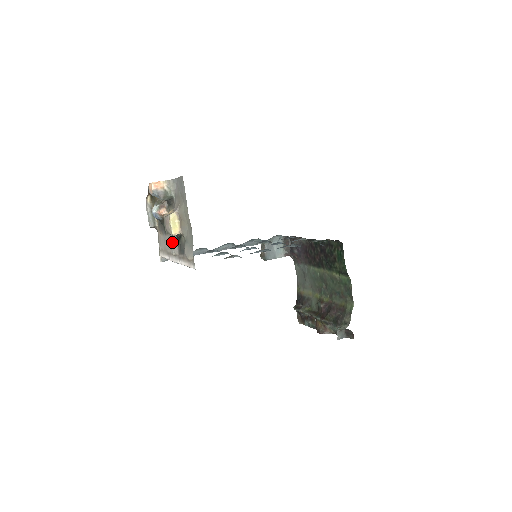
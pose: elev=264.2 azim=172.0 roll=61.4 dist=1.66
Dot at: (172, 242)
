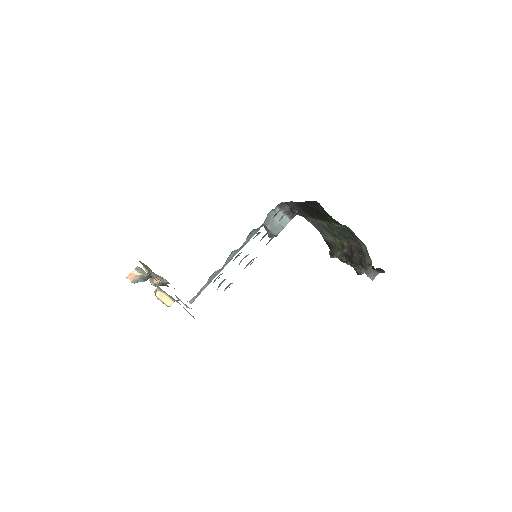
Dot at: (179, 300)
